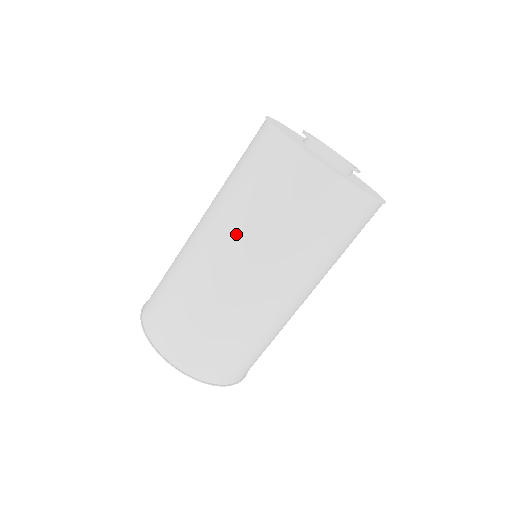
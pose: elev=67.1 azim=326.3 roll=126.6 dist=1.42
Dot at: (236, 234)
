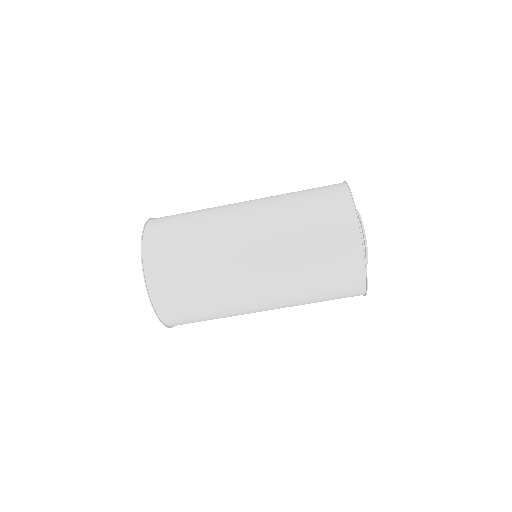
Dot at: (275, 255)
